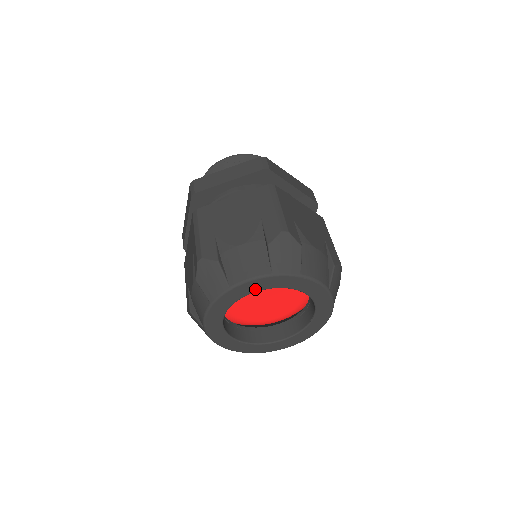
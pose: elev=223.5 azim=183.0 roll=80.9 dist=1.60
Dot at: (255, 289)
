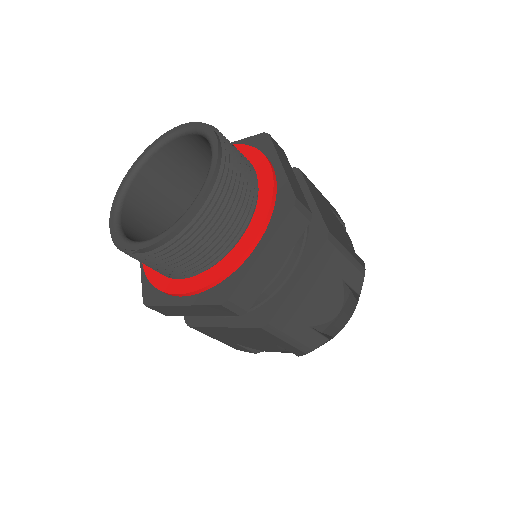
Dot at: occluded
